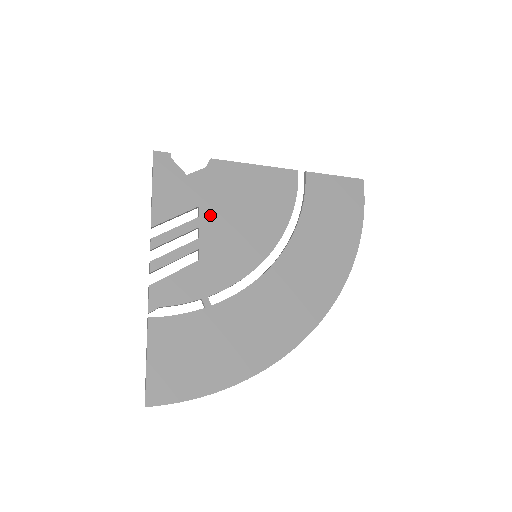
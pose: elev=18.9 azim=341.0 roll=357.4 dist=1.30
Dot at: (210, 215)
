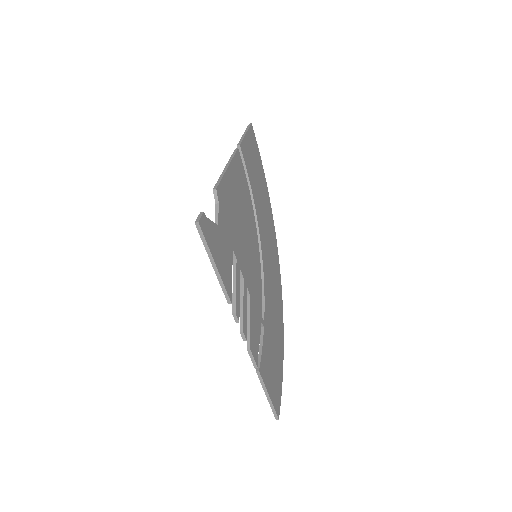
Dot at: (238, 250)
